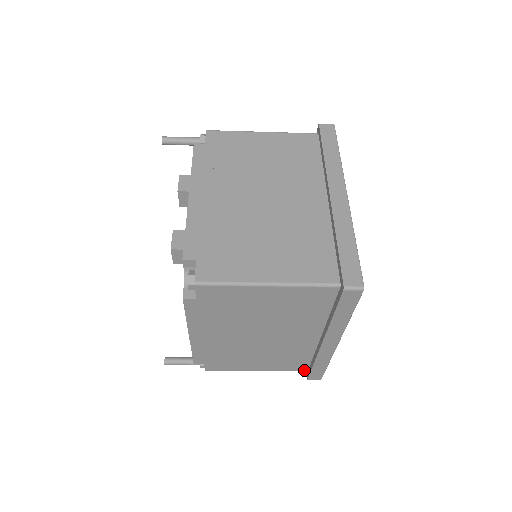
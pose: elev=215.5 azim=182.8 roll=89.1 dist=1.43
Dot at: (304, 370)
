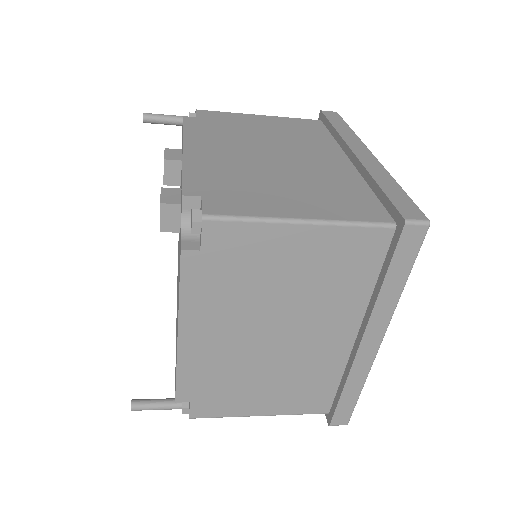
Dot at: (325, 411)
